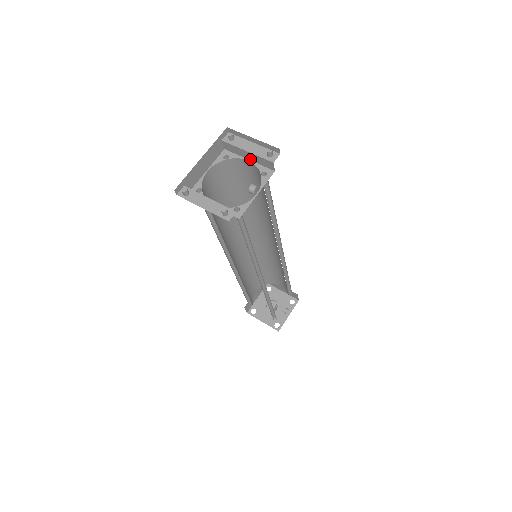
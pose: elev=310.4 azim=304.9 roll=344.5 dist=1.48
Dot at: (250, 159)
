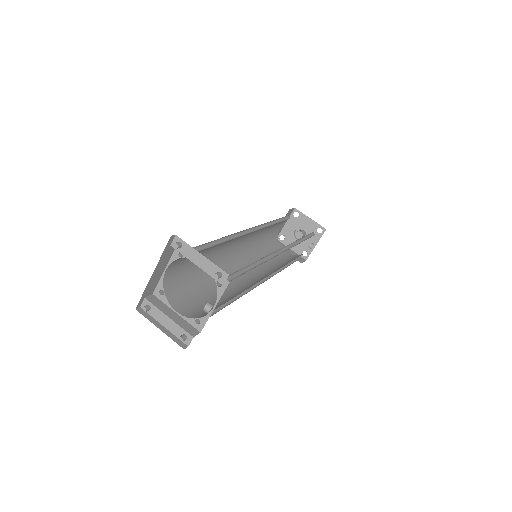
Dot at: occluded
